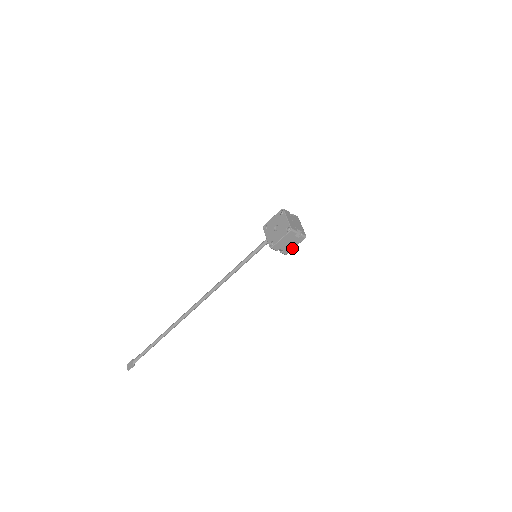
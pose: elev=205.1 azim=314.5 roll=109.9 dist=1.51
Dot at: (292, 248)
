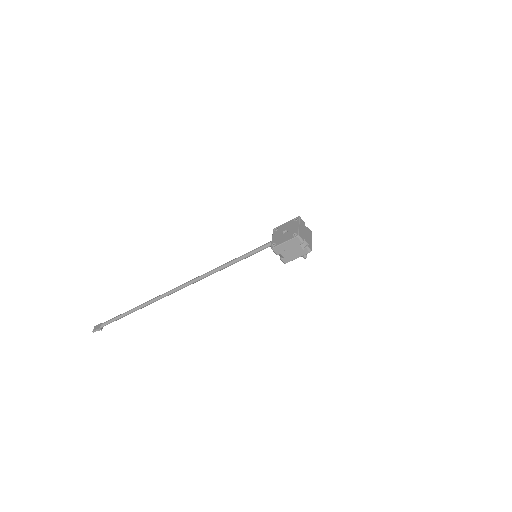
Dot at: (293, 258)
